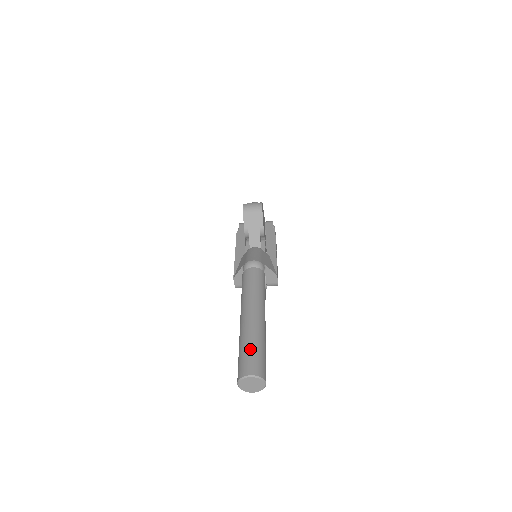
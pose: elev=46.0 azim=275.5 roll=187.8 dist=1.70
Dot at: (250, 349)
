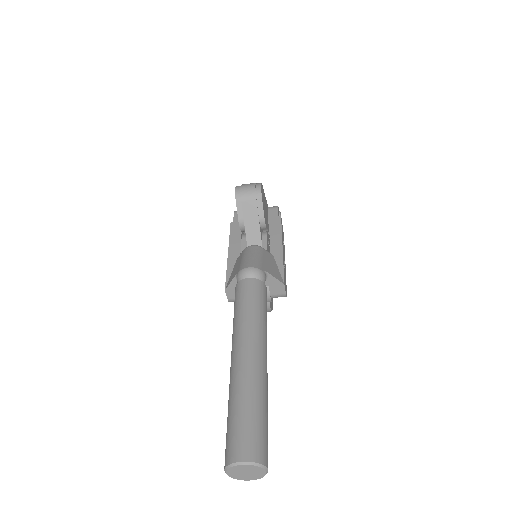
Dot at: (243, 414)
